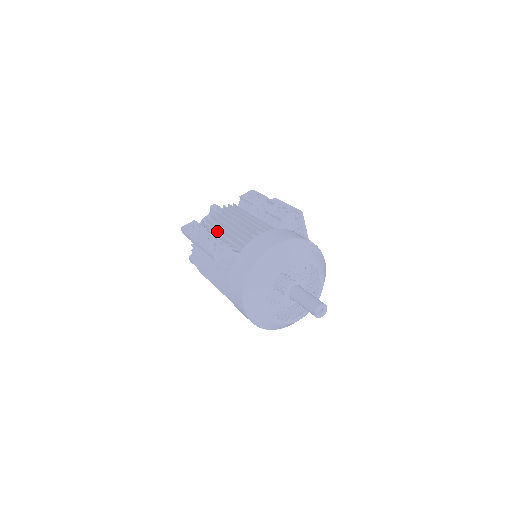
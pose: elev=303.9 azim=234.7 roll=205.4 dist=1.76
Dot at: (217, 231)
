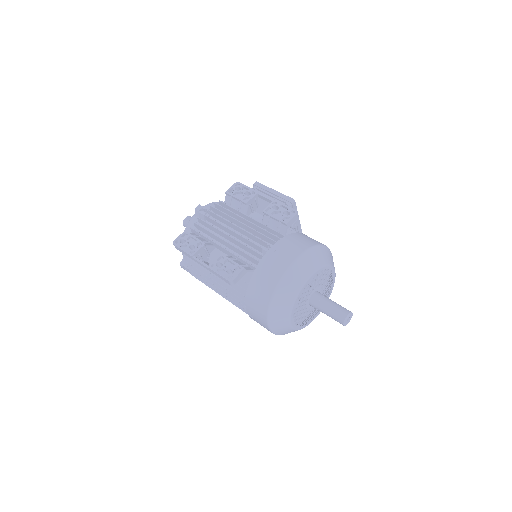
Dot at: (212, 239)
